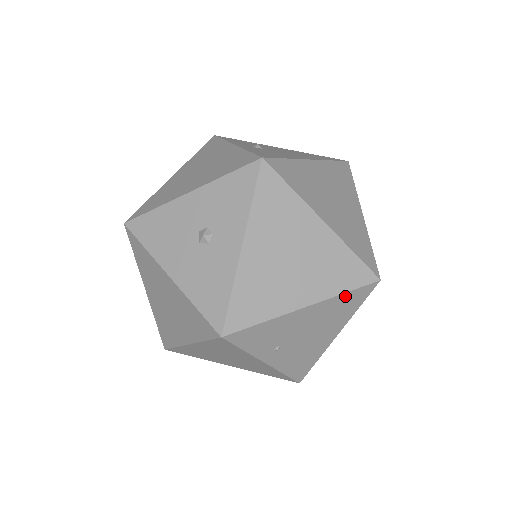
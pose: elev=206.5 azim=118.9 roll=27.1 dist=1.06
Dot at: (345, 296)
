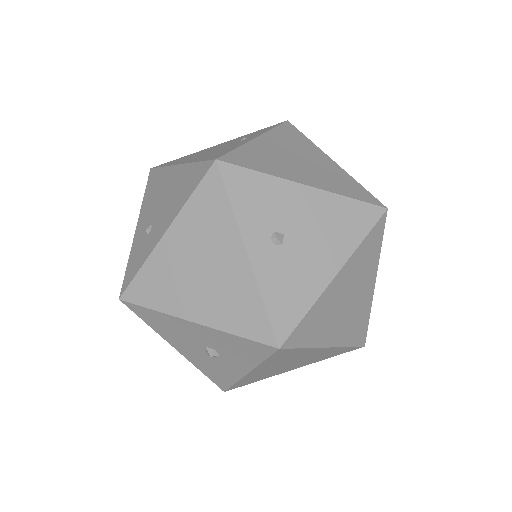
Dot at: occluded
